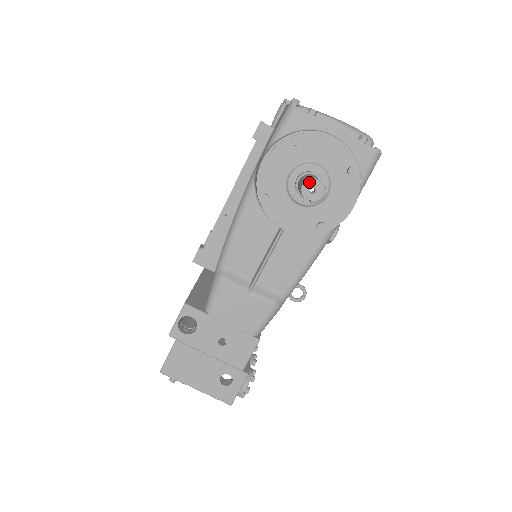
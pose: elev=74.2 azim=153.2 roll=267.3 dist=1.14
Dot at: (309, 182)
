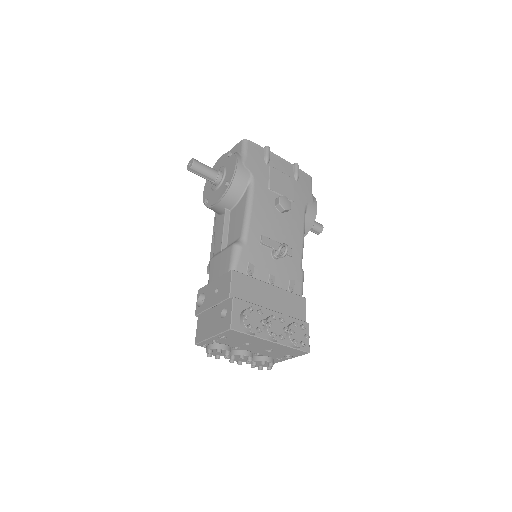
Dot at: (188, 164)
